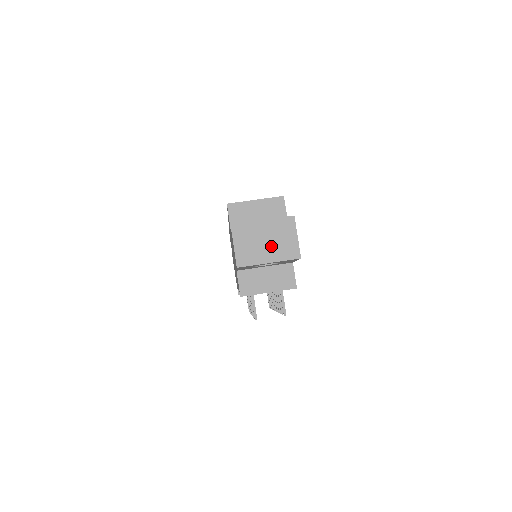
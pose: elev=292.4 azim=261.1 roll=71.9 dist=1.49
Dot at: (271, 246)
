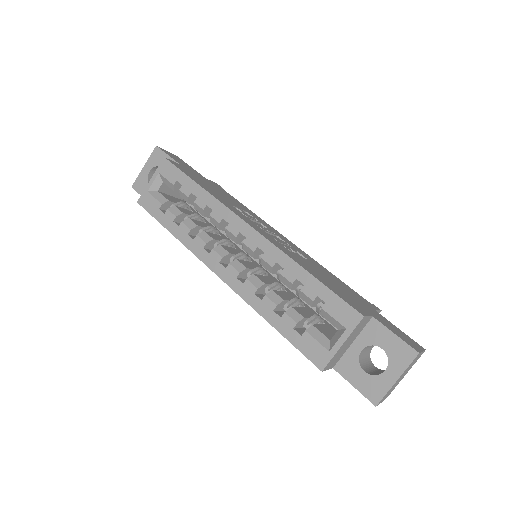
Dot at: occluded
